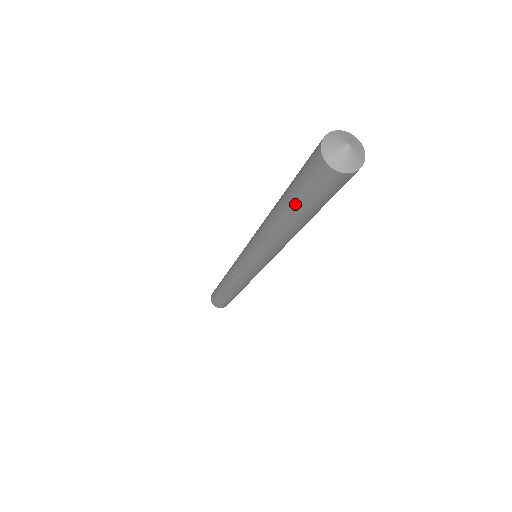
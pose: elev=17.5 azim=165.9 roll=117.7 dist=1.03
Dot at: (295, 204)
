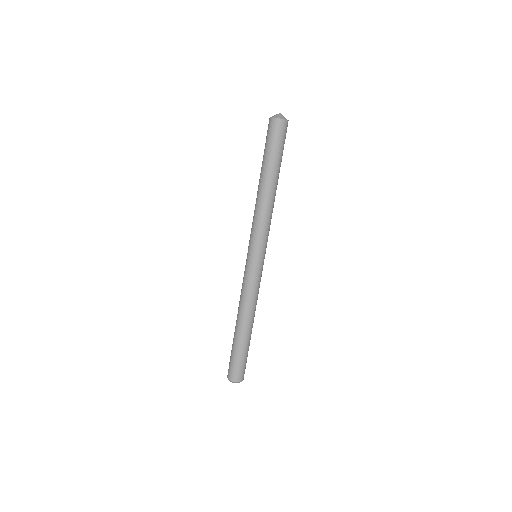
Dot at: (263, 157)
